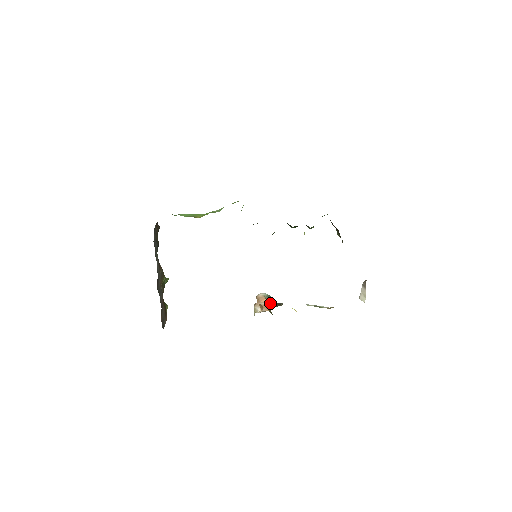
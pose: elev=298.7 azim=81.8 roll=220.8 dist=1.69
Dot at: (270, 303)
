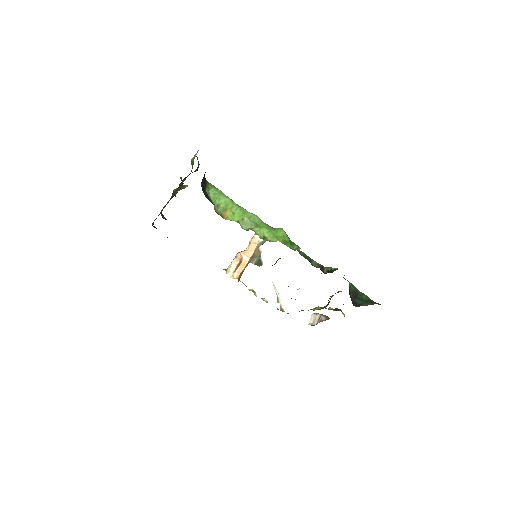
Dot at: (254, 256)
